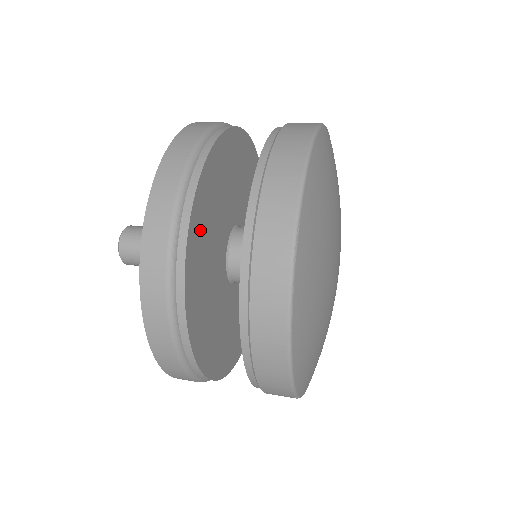
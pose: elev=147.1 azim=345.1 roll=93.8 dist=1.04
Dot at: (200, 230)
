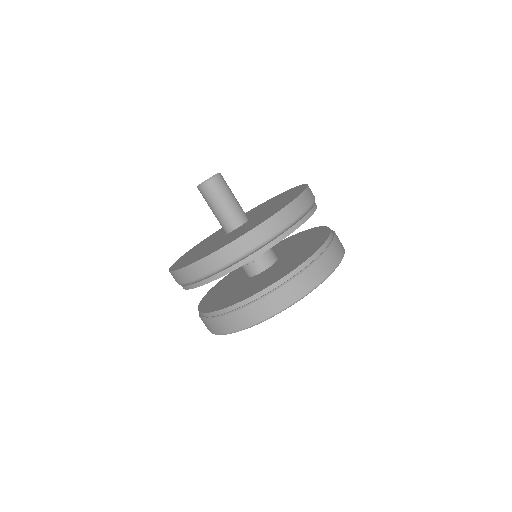
Dot at: occluded
